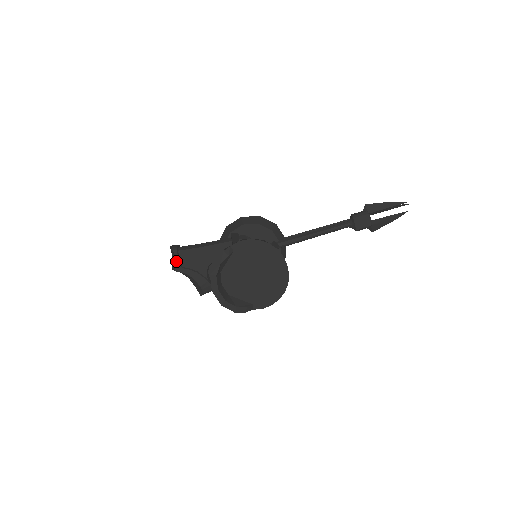
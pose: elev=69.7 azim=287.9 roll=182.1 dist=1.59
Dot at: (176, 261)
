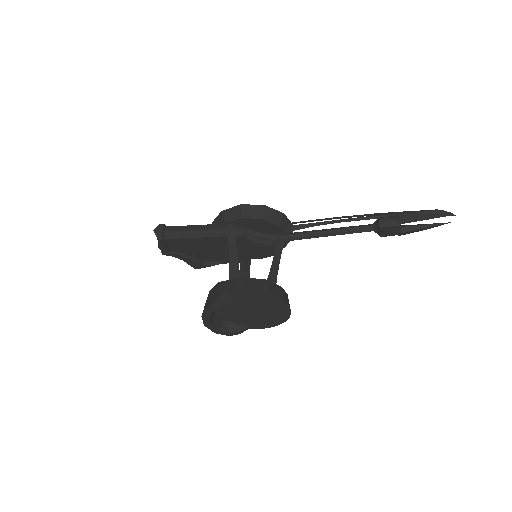
Dot at: (162, 247)
